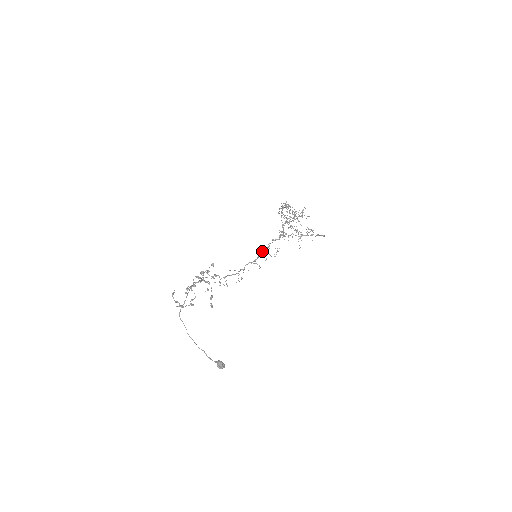
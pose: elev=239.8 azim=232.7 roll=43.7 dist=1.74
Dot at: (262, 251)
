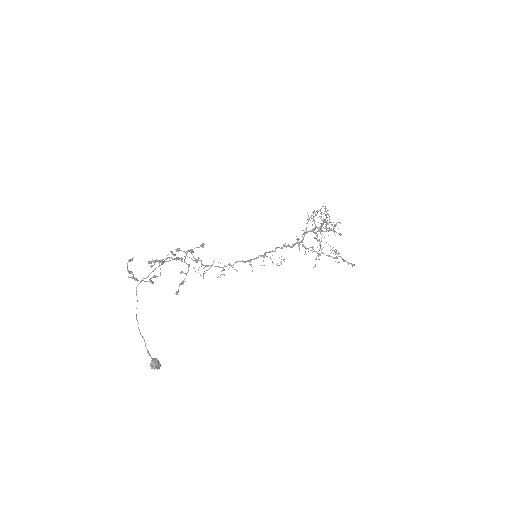
Dot at: (264, 253)
